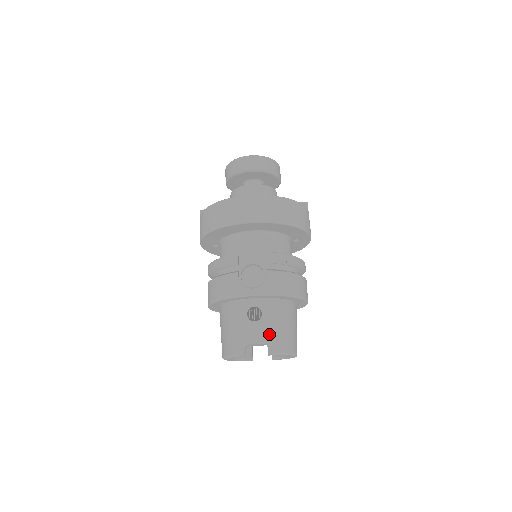
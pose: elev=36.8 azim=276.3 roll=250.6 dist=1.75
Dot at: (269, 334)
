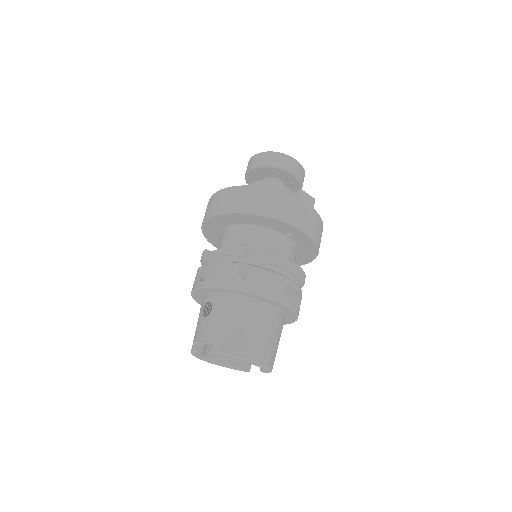
Dot at: (212, 330)
